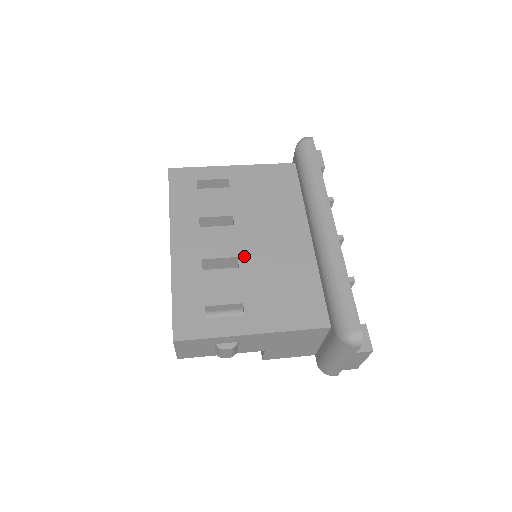
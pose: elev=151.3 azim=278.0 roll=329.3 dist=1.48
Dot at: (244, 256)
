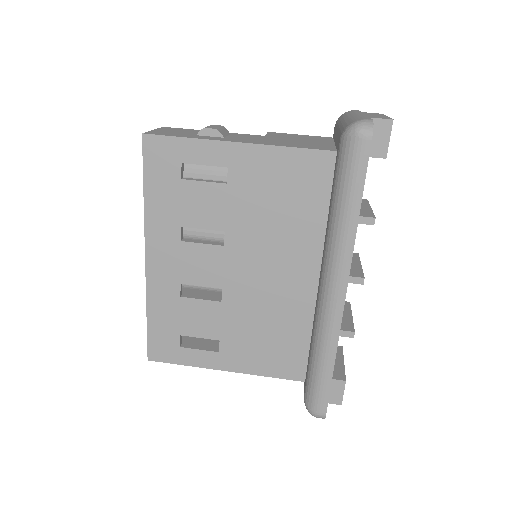
Dot at: (229, 289)
